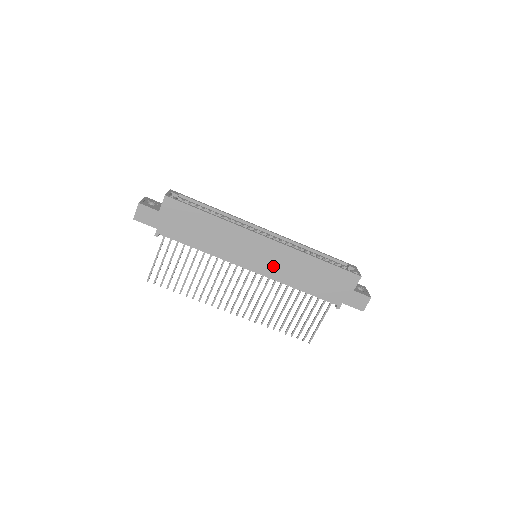
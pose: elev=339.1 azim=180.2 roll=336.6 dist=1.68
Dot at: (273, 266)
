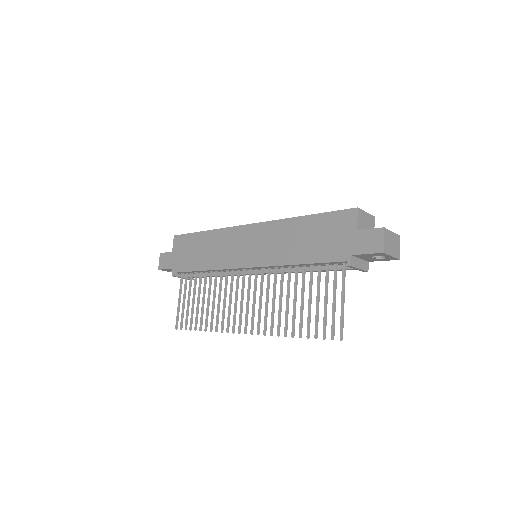
Dot at: (263, 251)
